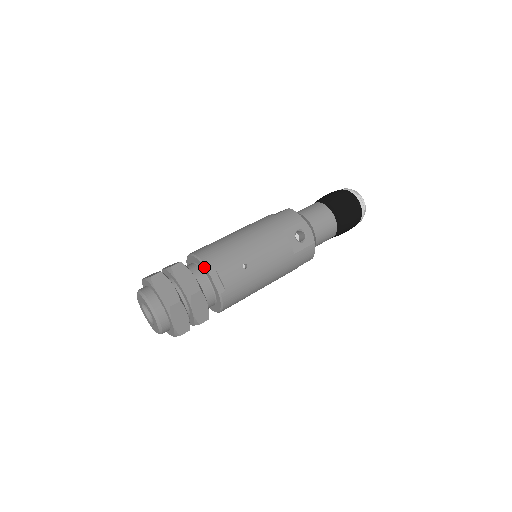
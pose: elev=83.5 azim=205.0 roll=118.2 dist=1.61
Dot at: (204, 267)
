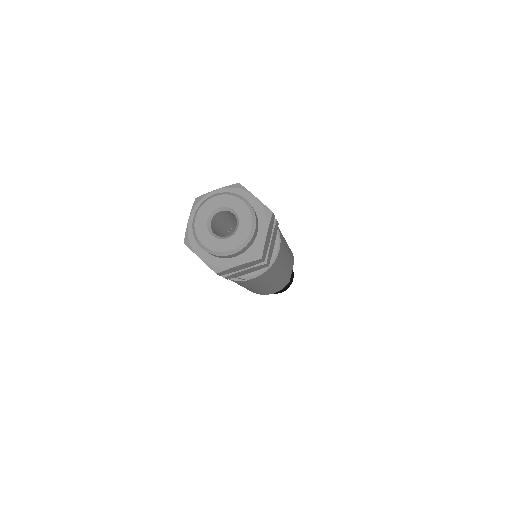
Dot at: occluded
